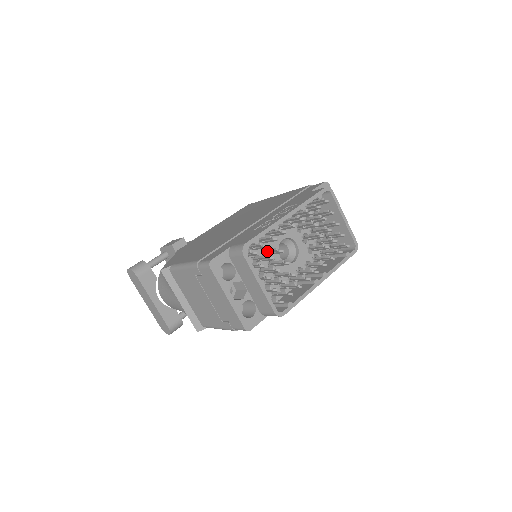
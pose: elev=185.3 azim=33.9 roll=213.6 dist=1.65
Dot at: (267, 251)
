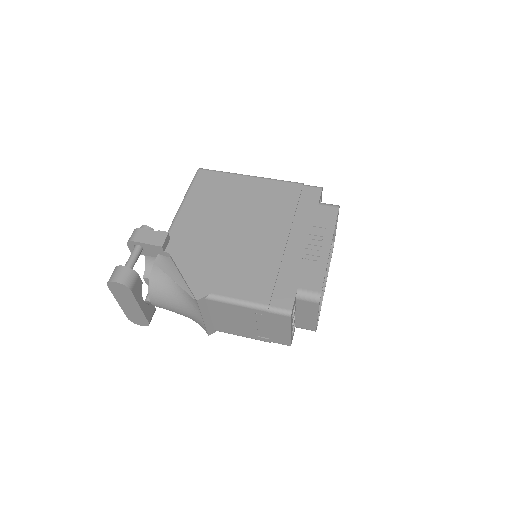
Dot at: occluded
